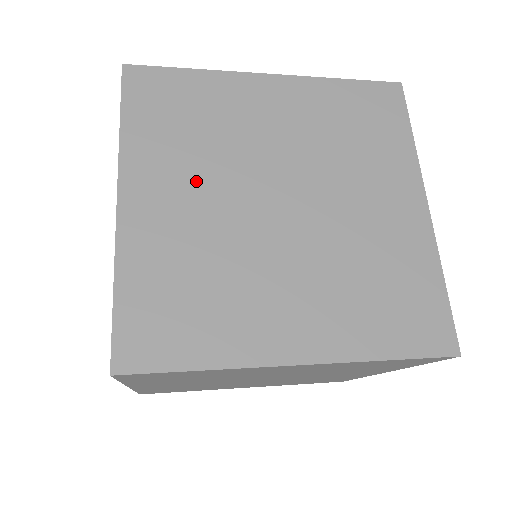
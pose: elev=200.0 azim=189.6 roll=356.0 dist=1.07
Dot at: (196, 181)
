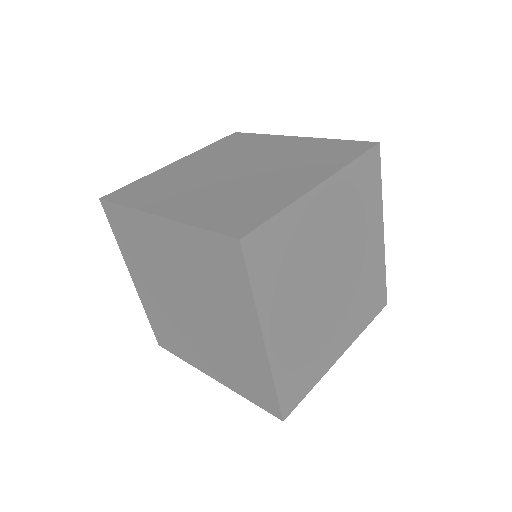
Dot at: (188, 191)
